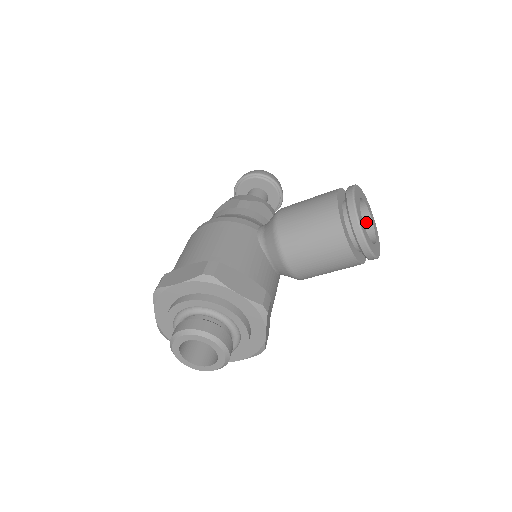
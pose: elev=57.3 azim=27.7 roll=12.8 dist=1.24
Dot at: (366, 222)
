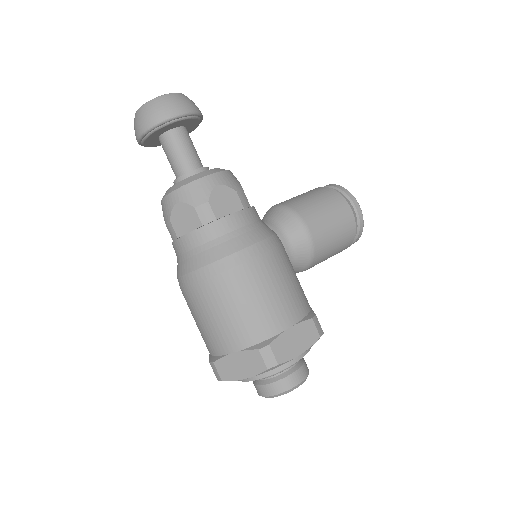
Dot at: occluded
